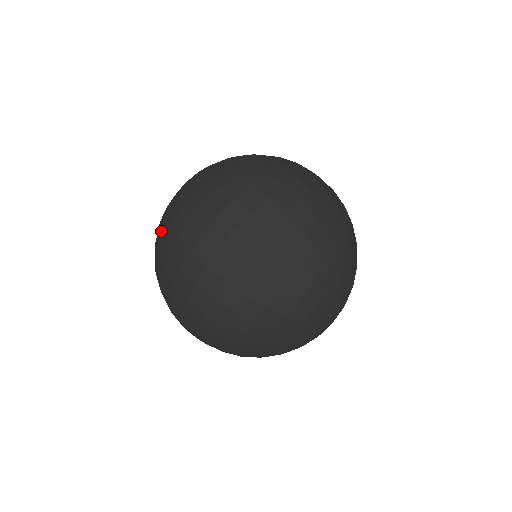
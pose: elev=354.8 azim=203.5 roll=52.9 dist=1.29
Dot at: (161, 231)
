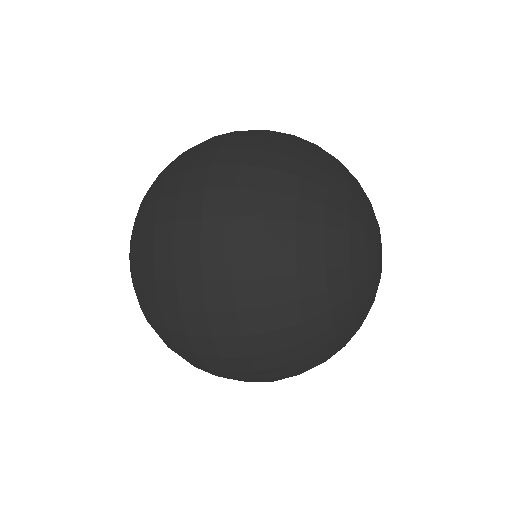
Dot at: occluded
